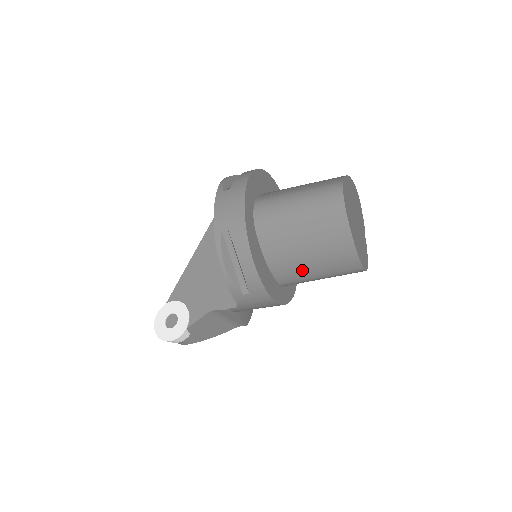
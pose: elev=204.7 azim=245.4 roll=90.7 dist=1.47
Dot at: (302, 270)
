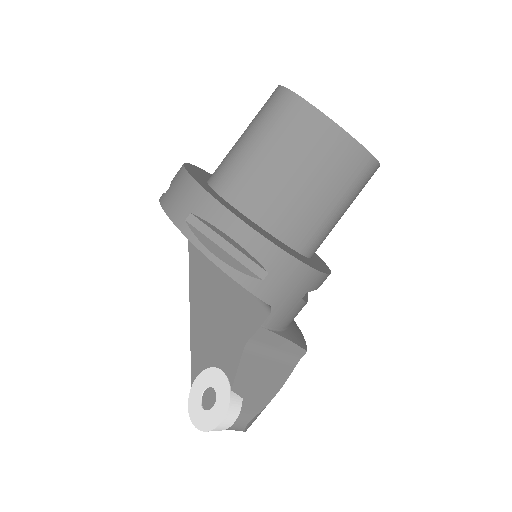
Dot at: (310, 209)
